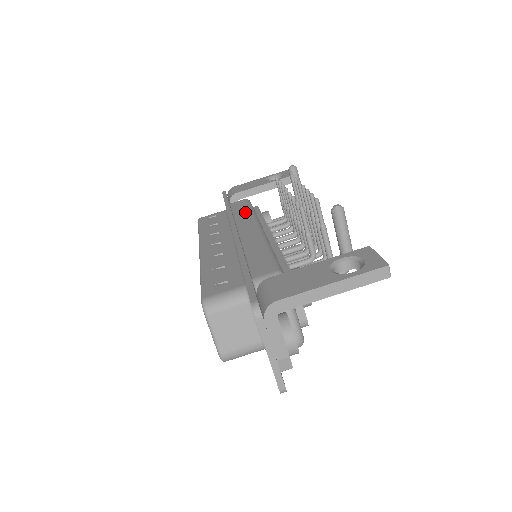
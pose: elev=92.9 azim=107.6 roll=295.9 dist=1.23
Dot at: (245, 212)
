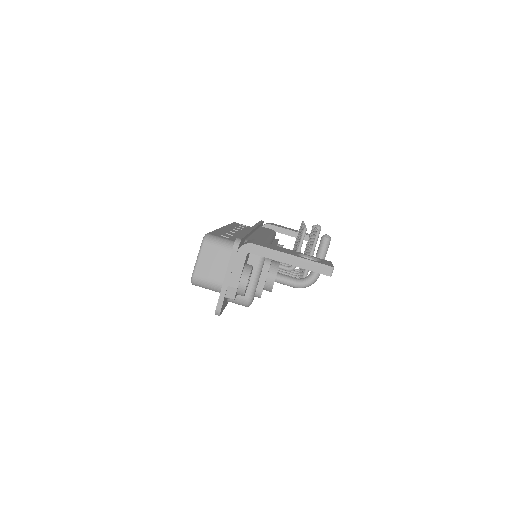
Dot at: (268, 231)
